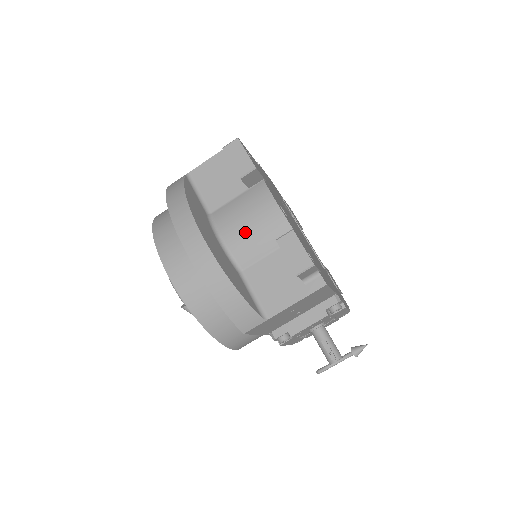
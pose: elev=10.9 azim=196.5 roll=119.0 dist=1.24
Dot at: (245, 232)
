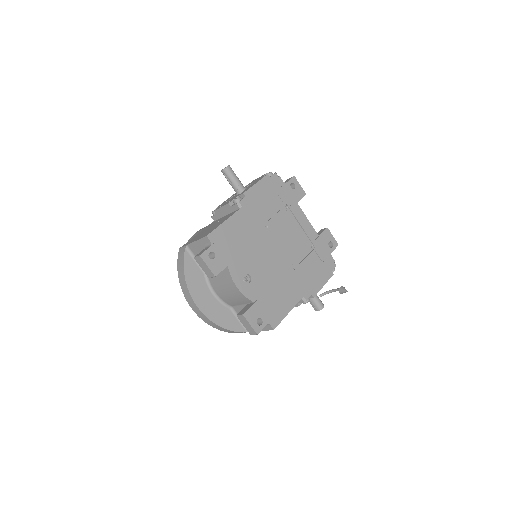
Dot at: (225, 294)
